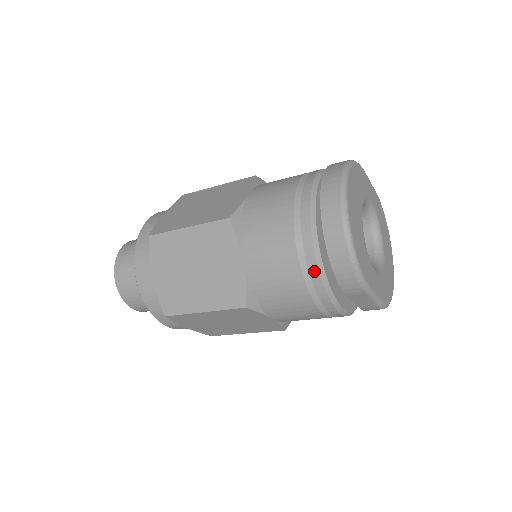
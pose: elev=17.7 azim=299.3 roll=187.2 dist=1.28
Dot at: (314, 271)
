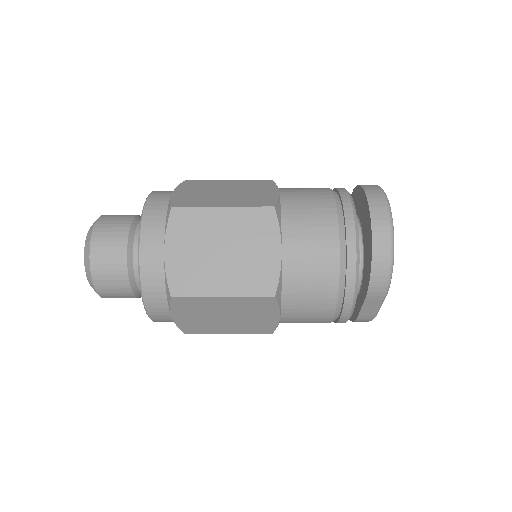
Dot at: (352, 270)
